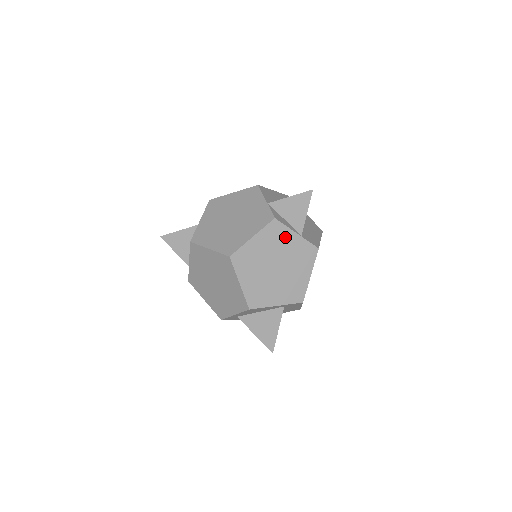
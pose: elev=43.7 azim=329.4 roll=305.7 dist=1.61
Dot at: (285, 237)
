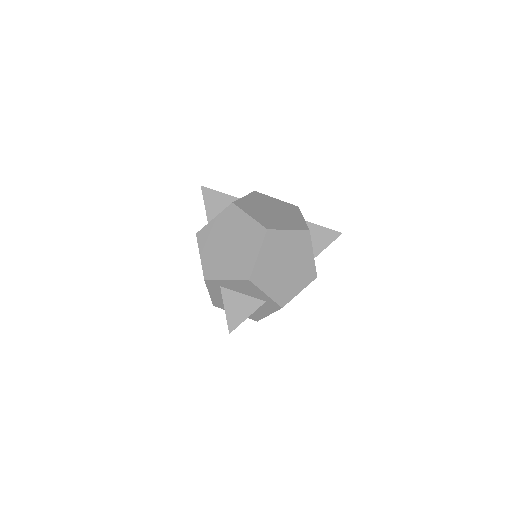
Dot at: (306, 249)
